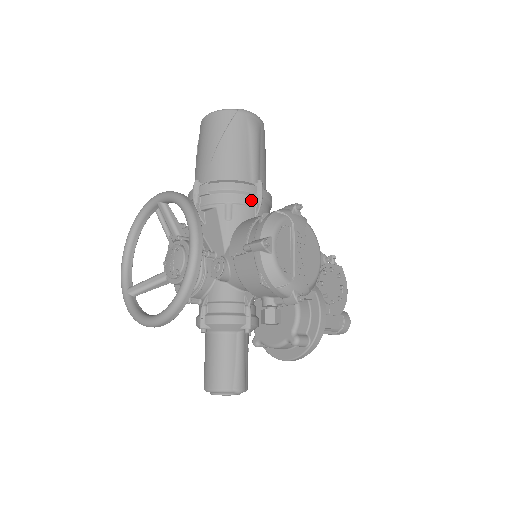
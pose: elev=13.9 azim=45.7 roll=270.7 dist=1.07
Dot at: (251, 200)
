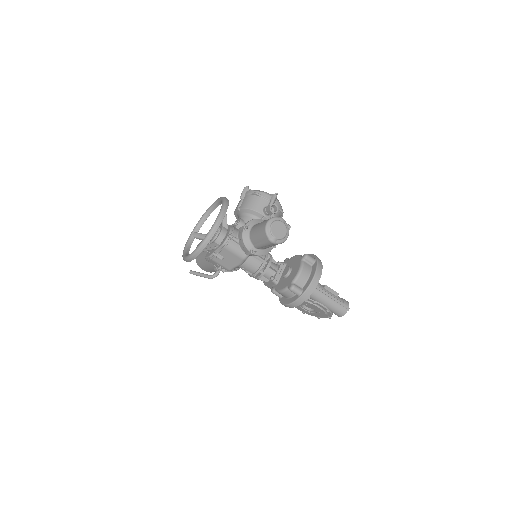
Dot at: occluded
